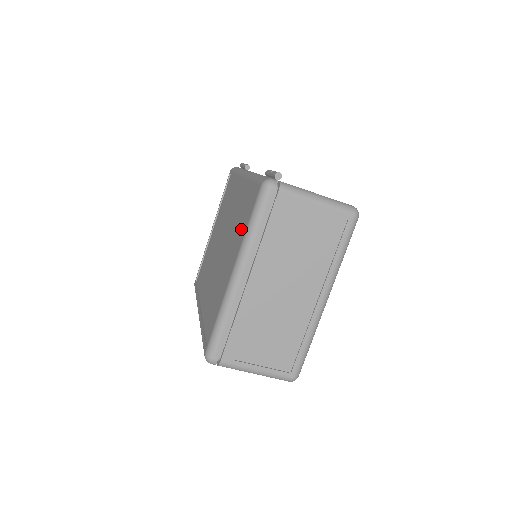
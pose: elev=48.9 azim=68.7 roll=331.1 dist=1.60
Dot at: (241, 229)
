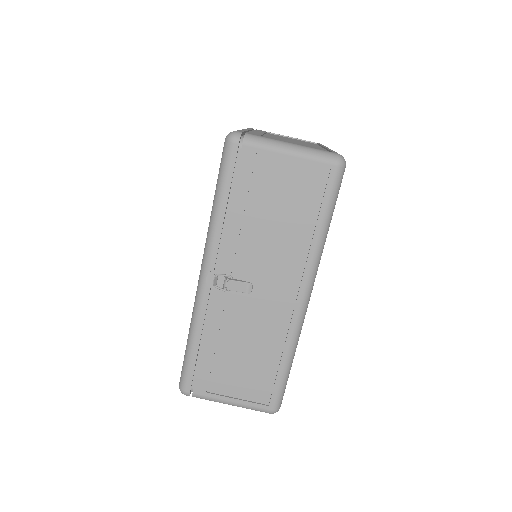
Dot at: occluded
